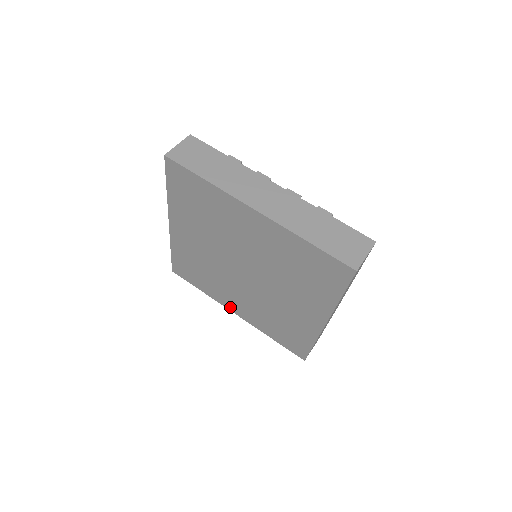
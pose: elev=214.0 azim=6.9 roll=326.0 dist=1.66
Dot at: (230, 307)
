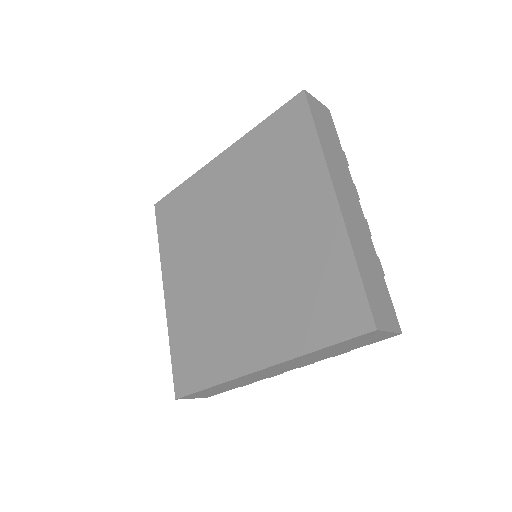
Dot at: (168, 281)
